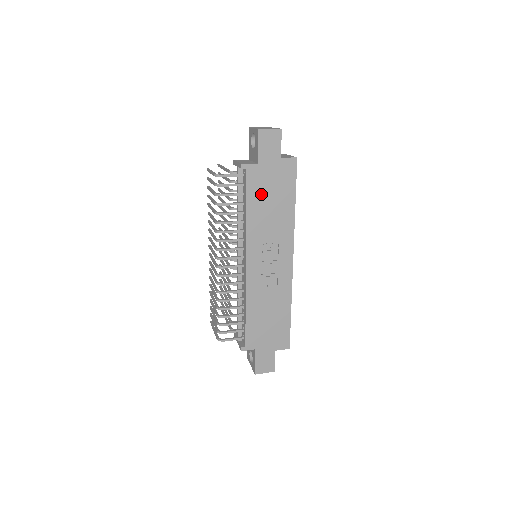
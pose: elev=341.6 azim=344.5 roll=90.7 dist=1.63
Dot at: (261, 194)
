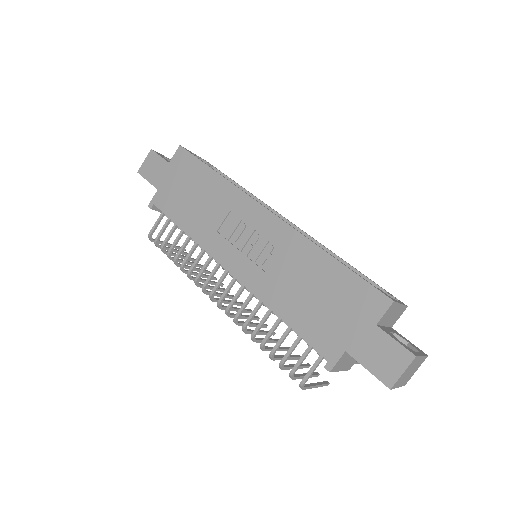
Dot at: (181, 203)
